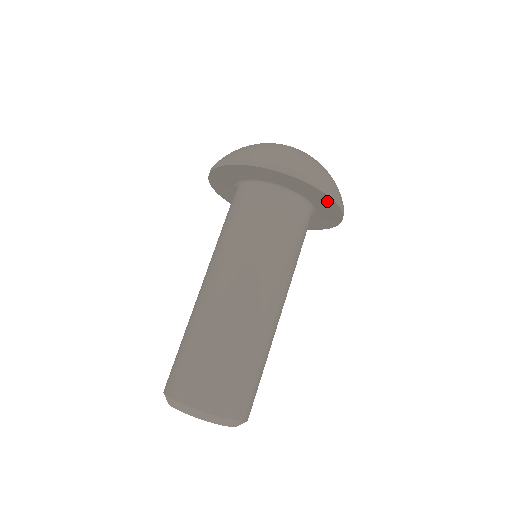
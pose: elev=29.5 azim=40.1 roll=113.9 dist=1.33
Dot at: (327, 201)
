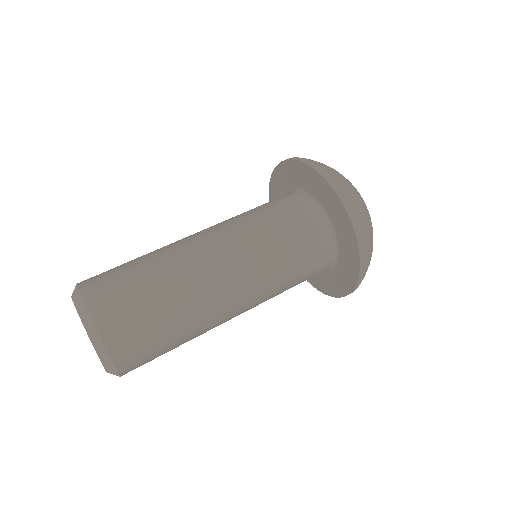
Dot at: (348, 229)
